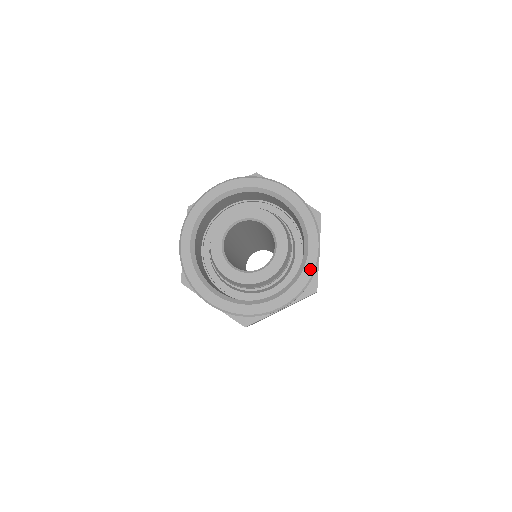
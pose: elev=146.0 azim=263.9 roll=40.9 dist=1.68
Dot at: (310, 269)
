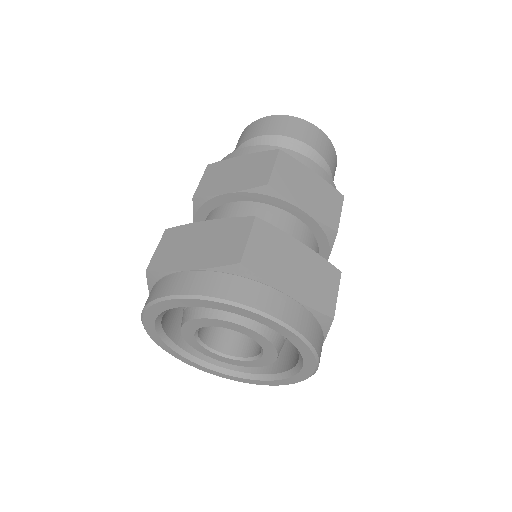
Dot at: (302, 378)
